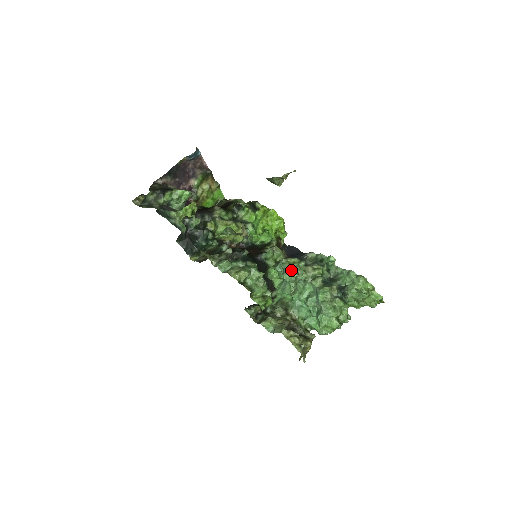
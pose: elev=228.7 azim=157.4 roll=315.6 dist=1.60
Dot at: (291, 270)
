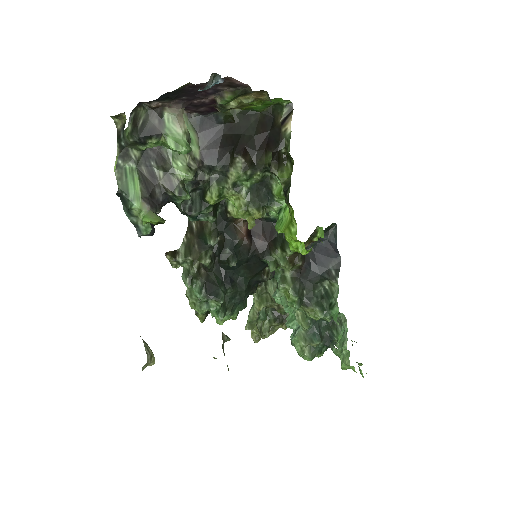
Dot at: (283, 298)
